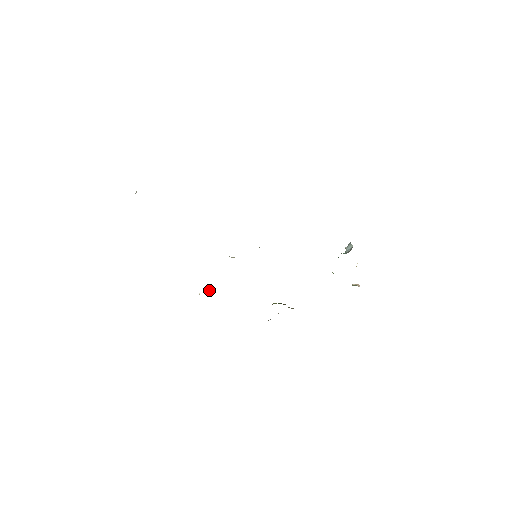
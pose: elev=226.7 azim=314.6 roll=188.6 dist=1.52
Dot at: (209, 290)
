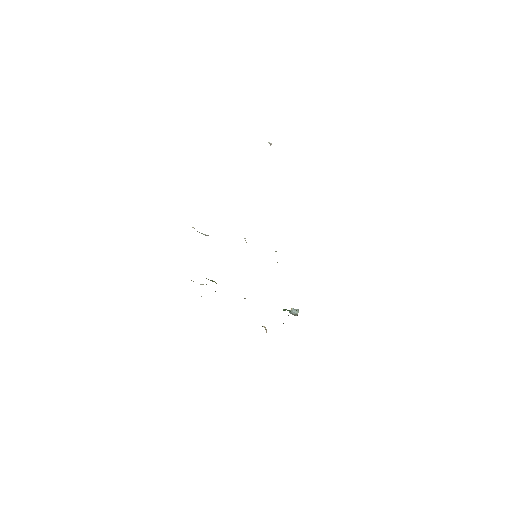
Dot at: (202, 233)
